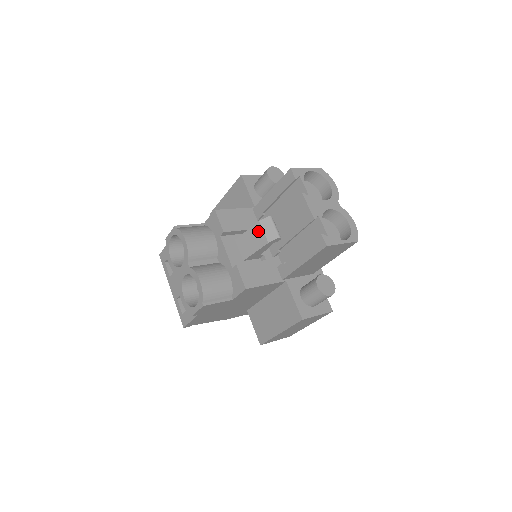
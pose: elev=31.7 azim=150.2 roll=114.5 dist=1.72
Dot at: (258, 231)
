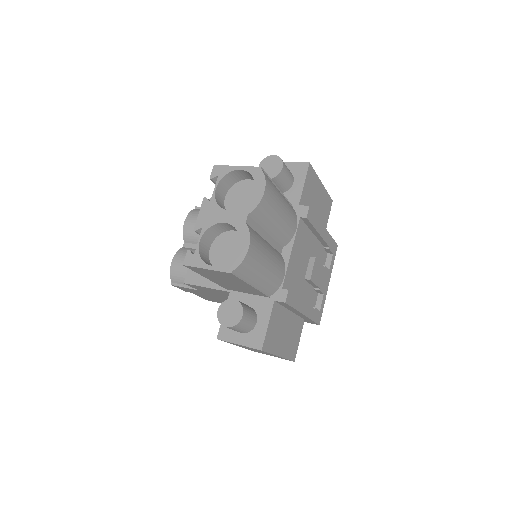
Dot at: occluded
